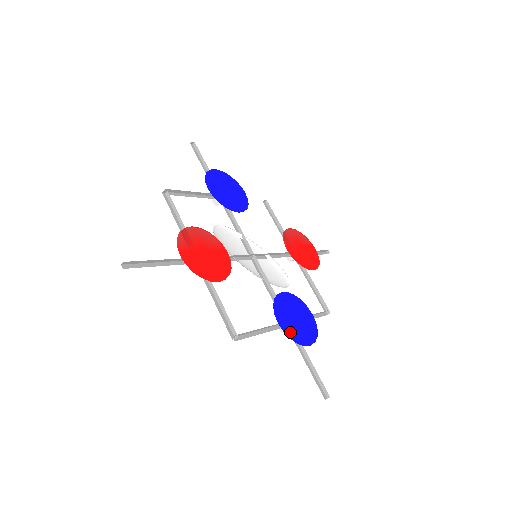
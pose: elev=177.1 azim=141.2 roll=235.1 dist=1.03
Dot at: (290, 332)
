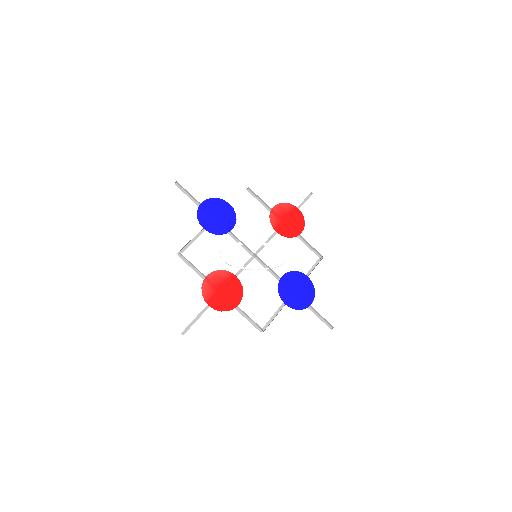
Dot at: (295, 305)
